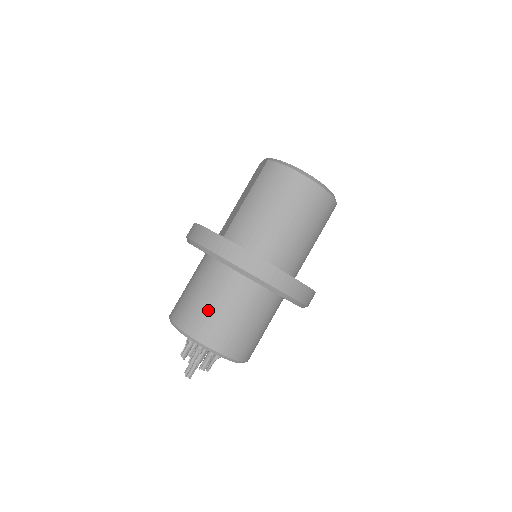
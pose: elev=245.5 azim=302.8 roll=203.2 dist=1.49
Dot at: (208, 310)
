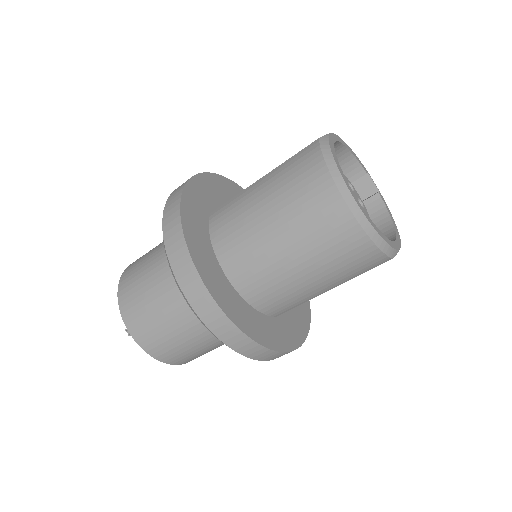
Dot at: (145, 288)
